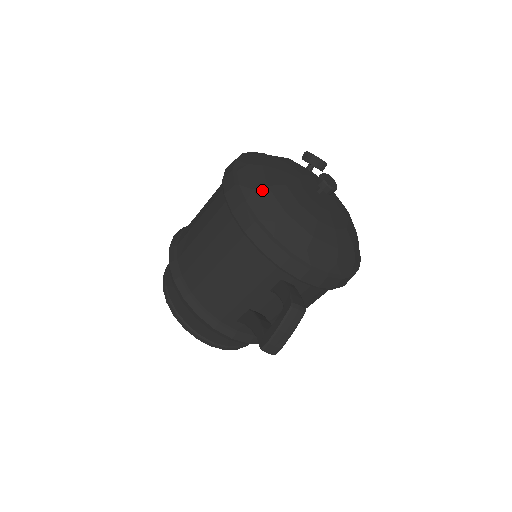
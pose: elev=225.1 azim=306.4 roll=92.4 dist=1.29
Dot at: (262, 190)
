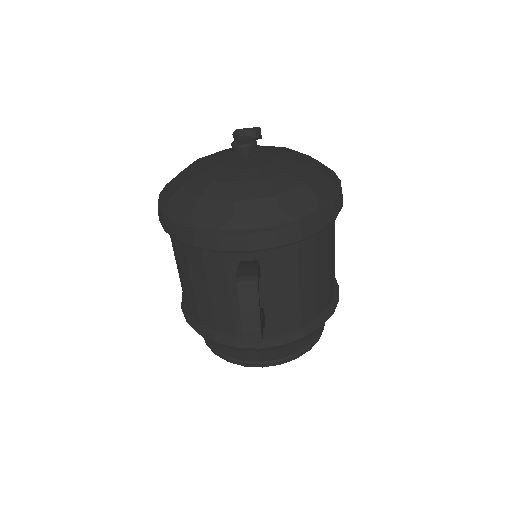
Dot at: (177, 193)
